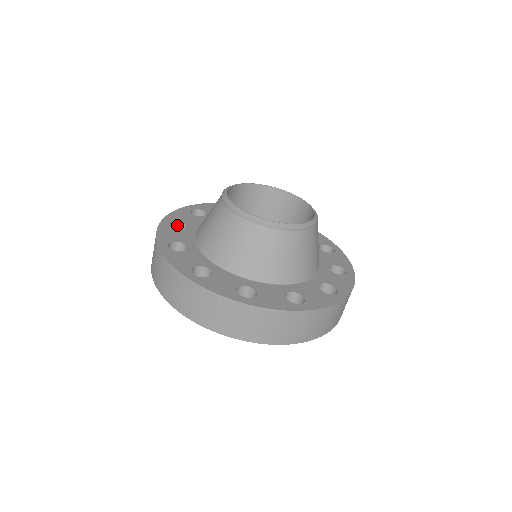
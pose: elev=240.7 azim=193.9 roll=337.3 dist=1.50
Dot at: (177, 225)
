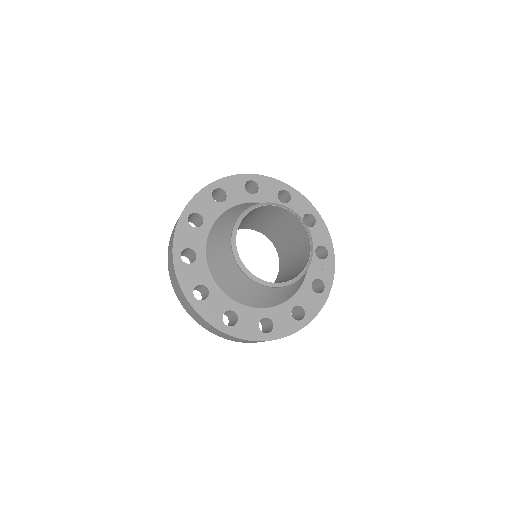
Dot at: occluded
